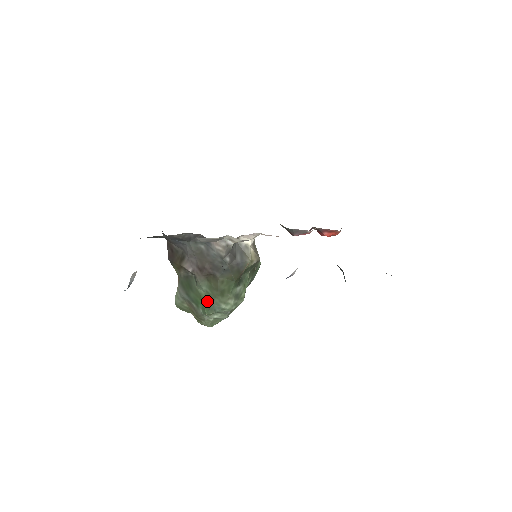
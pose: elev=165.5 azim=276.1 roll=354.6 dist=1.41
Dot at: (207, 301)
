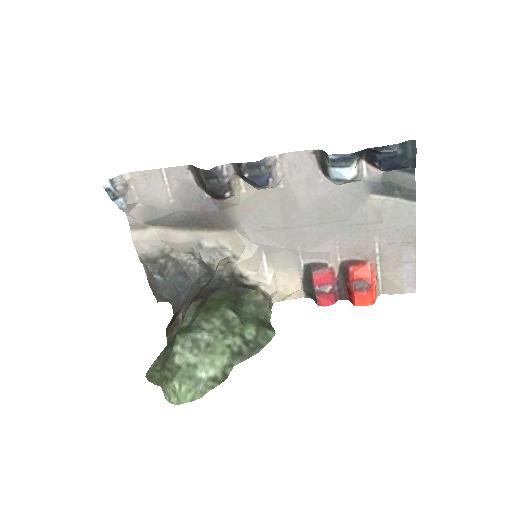
Dot at: occluded
